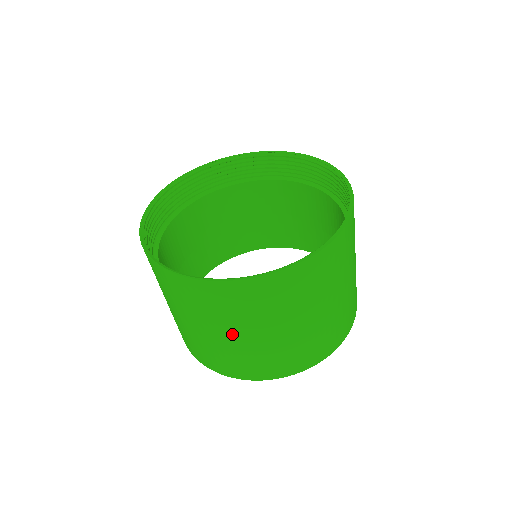
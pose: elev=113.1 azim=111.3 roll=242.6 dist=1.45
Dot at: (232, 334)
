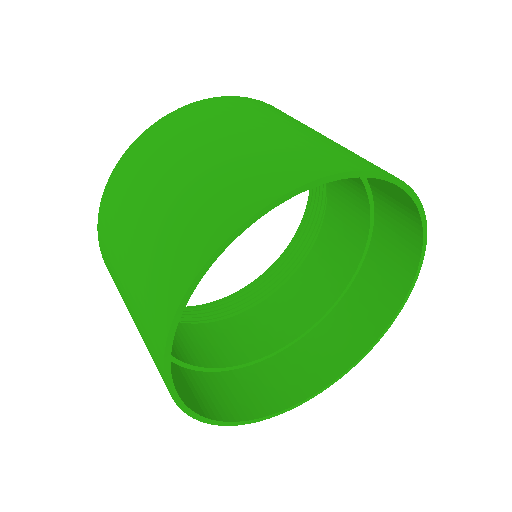
Dot at: (215, 145)
